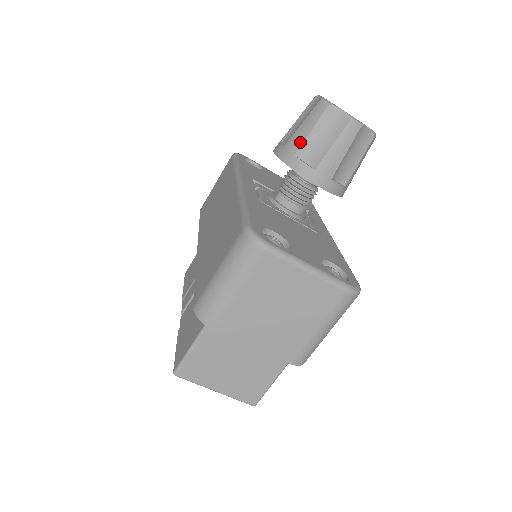
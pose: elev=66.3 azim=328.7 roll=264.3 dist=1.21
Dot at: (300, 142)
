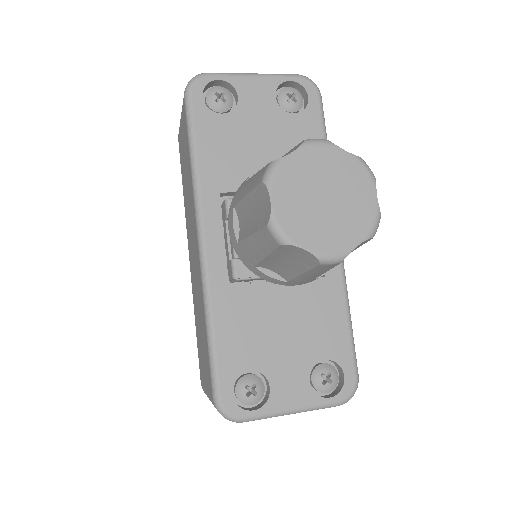
Dot at: (256, 259)
